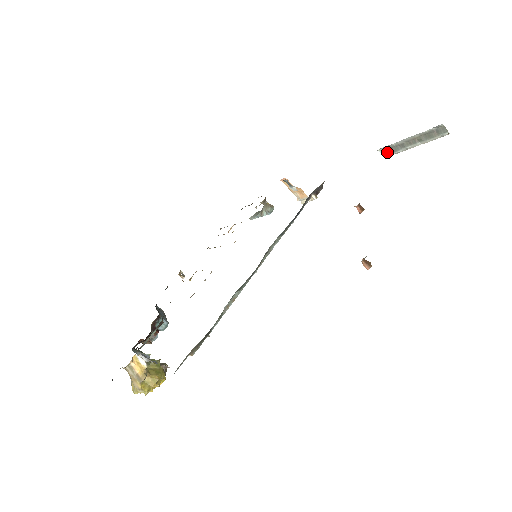
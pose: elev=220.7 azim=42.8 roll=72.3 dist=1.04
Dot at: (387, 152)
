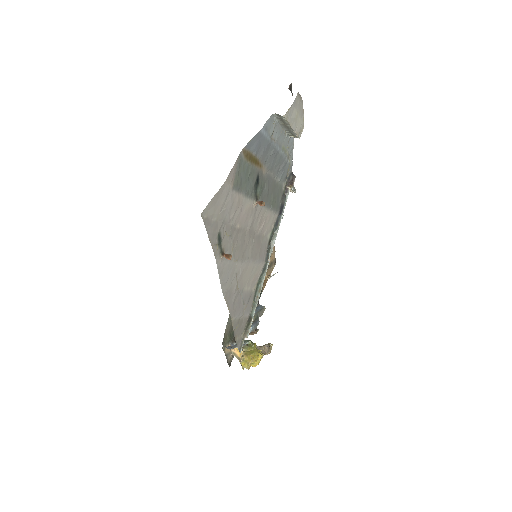
Dot at: (294, 136)
